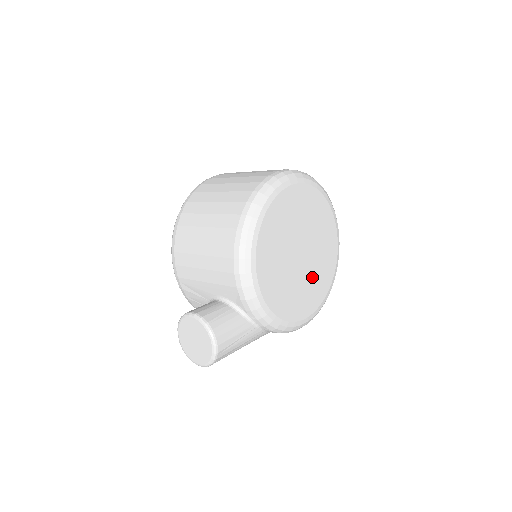
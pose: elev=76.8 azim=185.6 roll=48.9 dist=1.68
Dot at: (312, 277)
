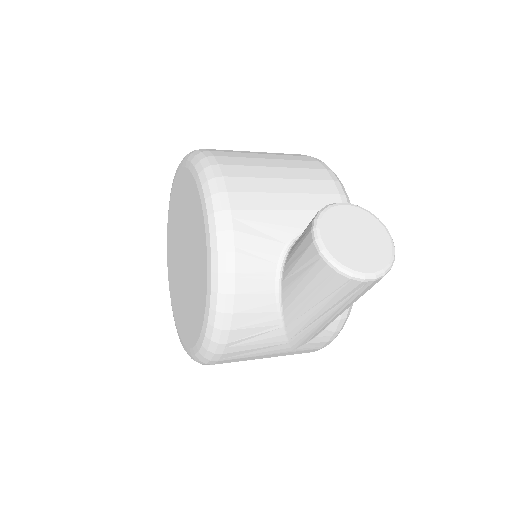
Dot at: occluded
